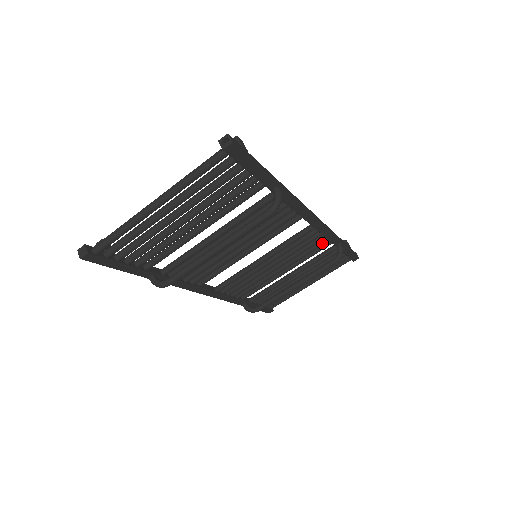
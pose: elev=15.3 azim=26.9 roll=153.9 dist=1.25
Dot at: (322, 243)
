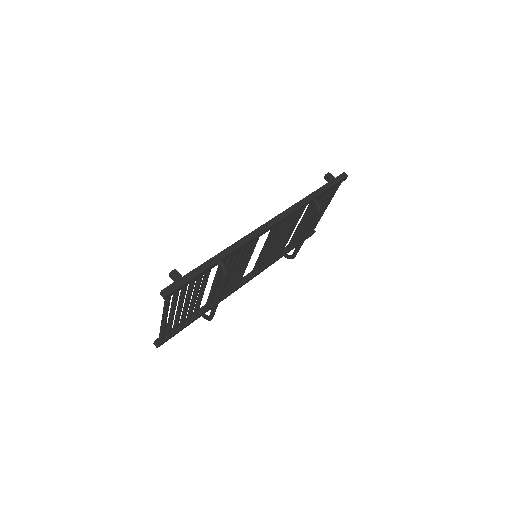
Dot at: (298, 212)
